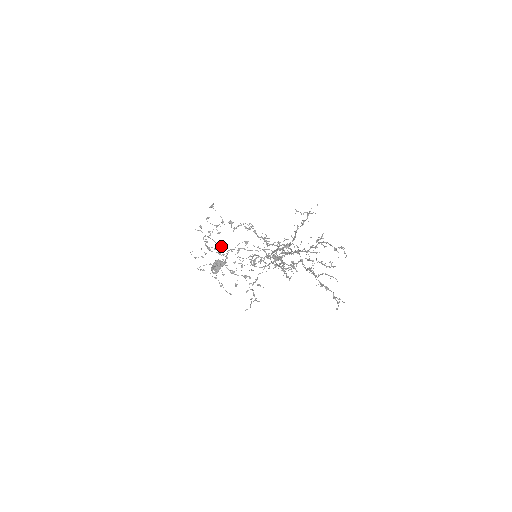
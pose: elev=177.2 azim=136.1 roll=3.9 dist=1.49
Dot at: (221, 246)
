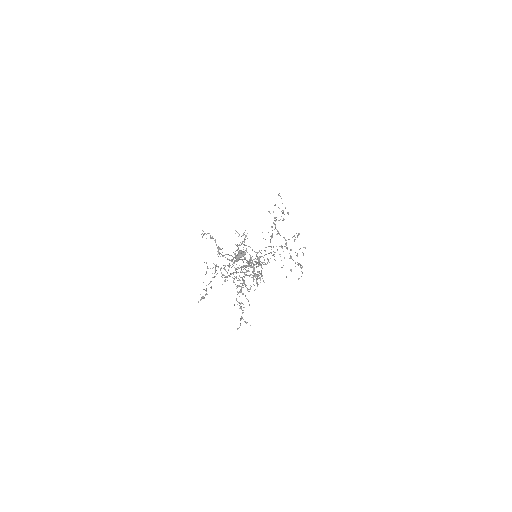
Dot at: (272, 234)
